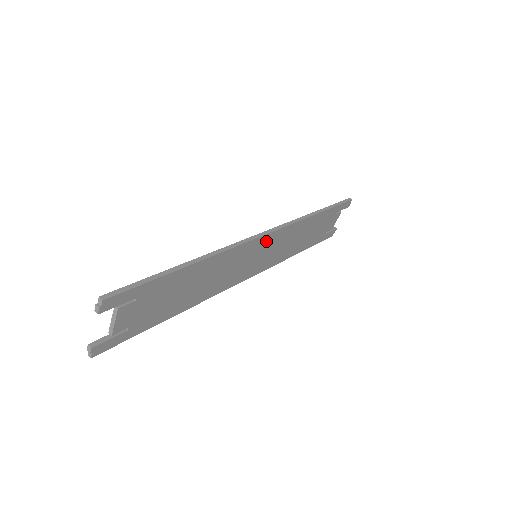
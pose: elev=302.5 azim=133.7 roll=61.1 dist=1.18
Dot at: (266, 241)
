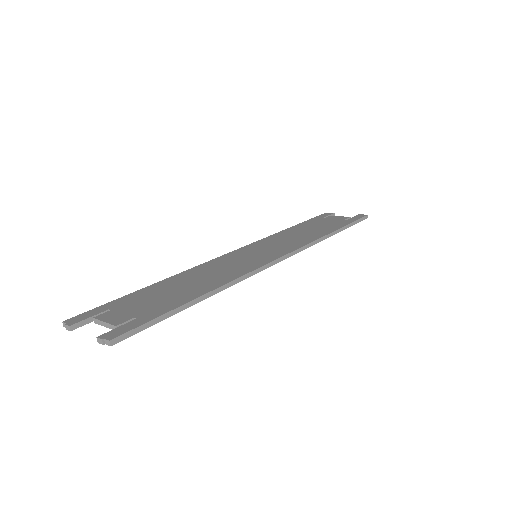
Dot at: occluded
